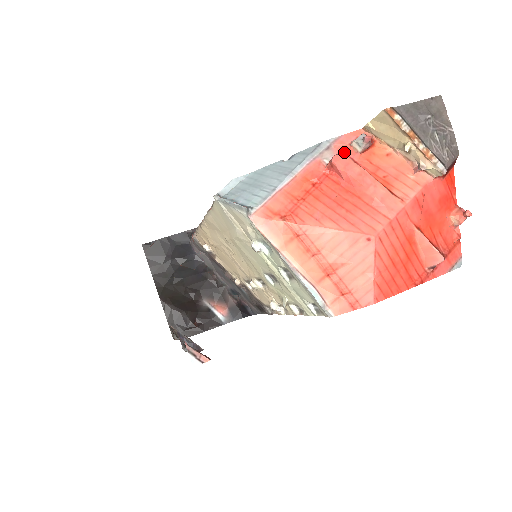
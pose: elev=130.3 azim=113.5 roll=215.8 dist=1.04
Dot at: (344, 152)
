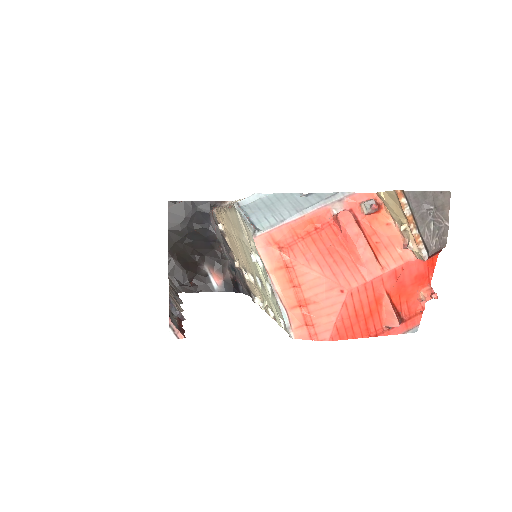
Dot at: (352, 208)
